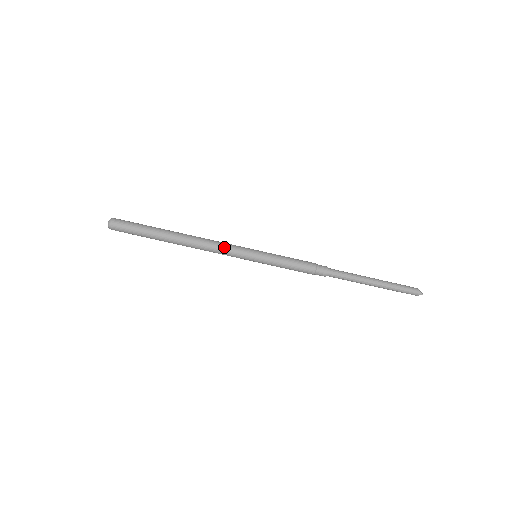
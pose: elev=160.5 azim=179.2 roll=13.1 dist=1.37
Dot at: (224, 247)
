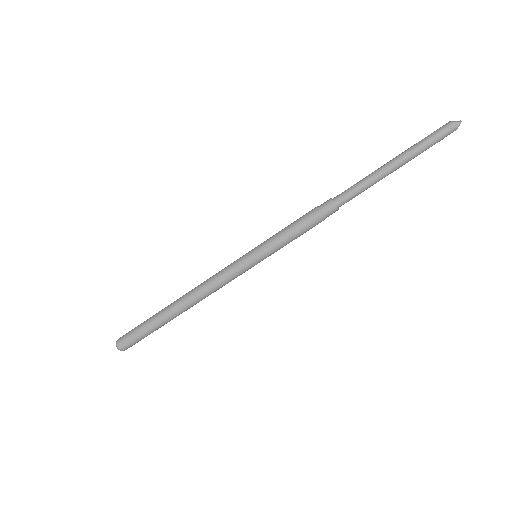
Dot at: (219, 277)
